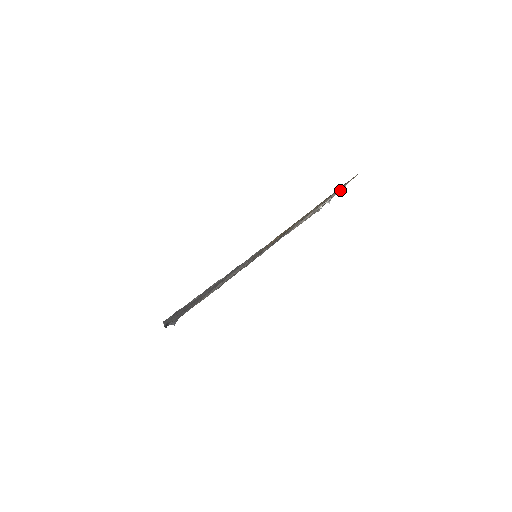
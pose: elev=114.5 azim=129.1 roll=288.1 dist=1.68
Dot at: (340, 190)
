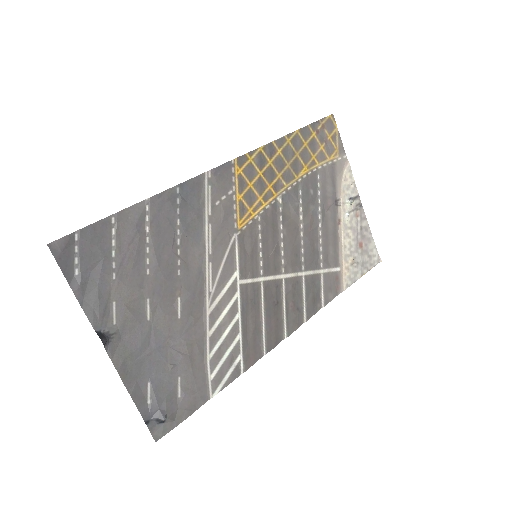
Dot at: (354, 181)
